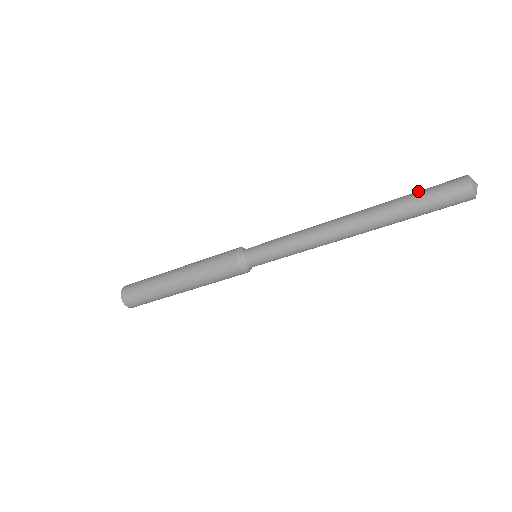
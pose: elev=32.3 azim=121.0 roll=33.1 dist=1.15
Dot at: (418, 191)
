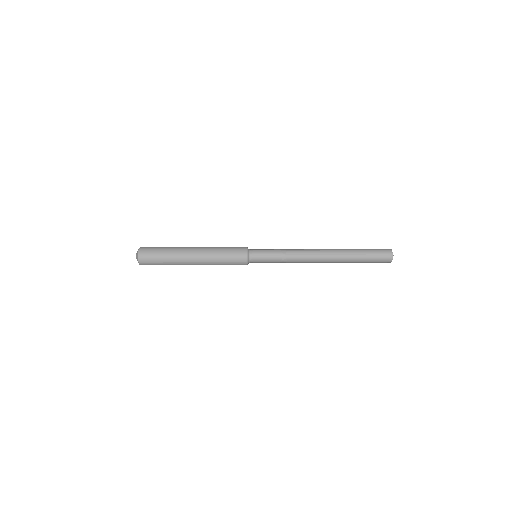
Dot at: (366, 255)
